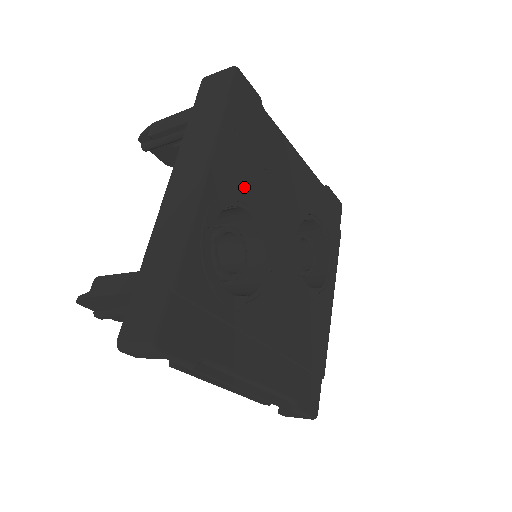
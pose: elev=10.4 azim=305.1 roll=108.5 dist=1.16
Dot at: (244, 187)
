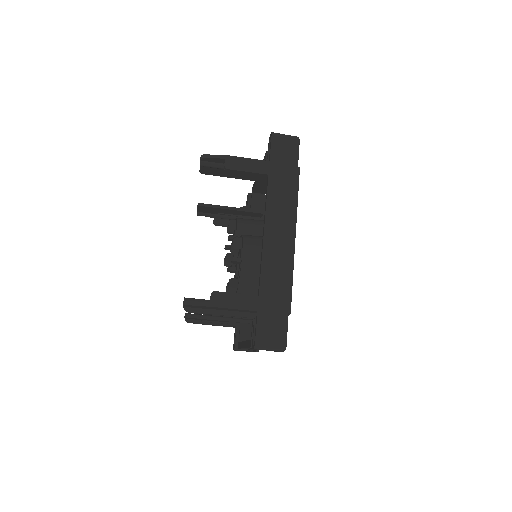
Dot at: occluded
